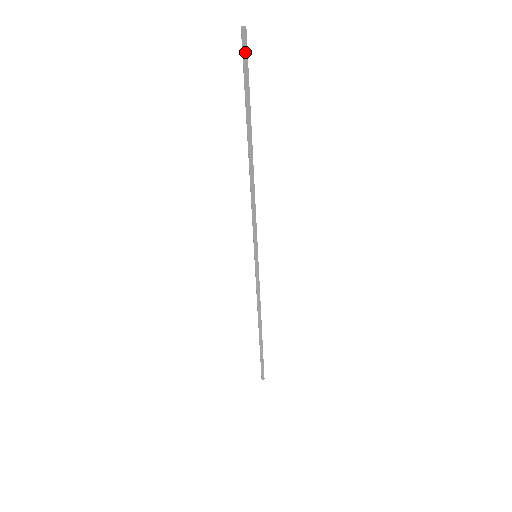
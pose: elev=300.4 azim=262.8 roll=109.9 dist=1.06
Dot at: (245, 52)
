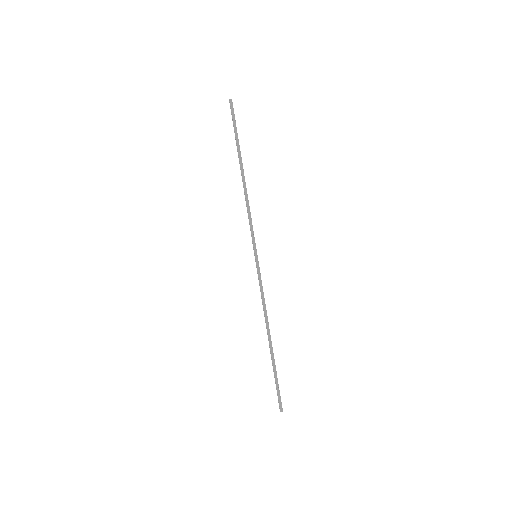
Dot at: (233, 111)
